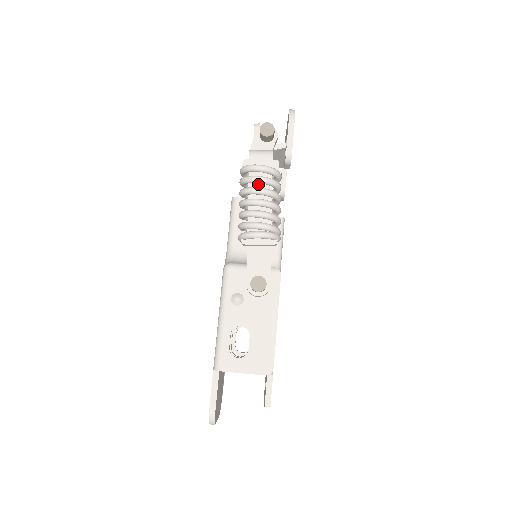
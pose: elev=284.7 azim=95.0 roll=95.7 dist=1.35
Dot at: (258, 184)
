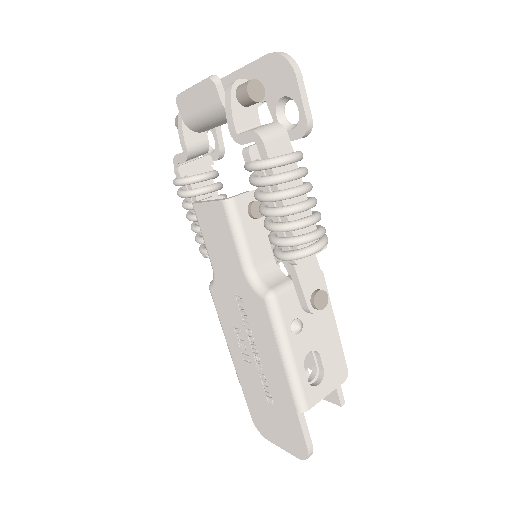
Dot at: occluded
